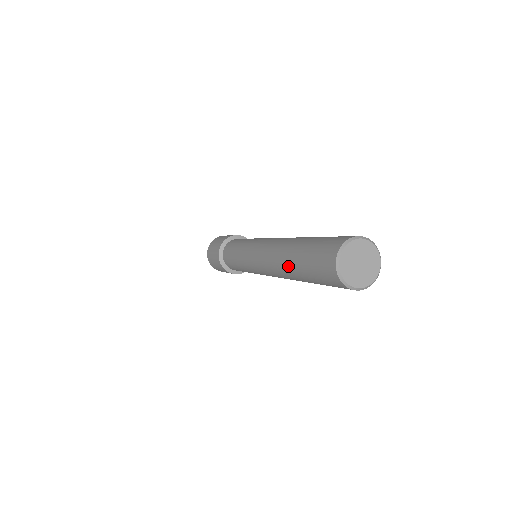
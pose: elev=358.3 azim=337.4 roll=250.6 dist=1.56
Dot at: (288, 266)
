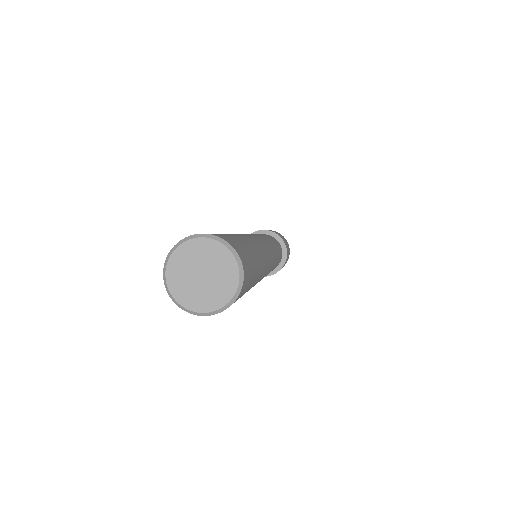
Dot at: occluded
